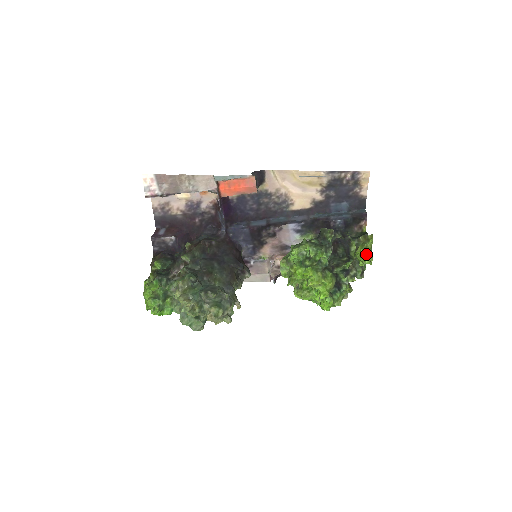
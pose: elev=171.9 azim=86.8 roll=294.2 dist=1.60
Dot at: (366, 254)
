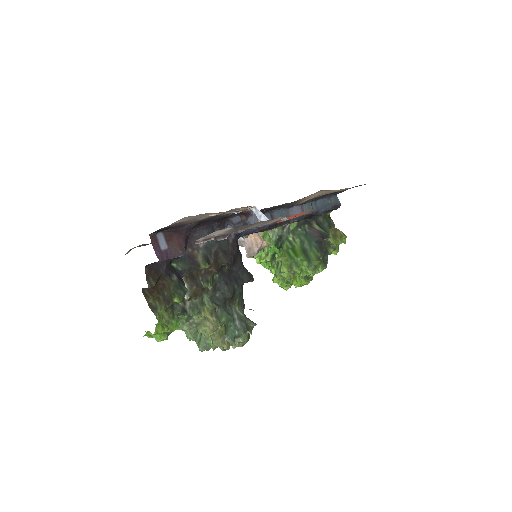
Dot at: (336, 251)
